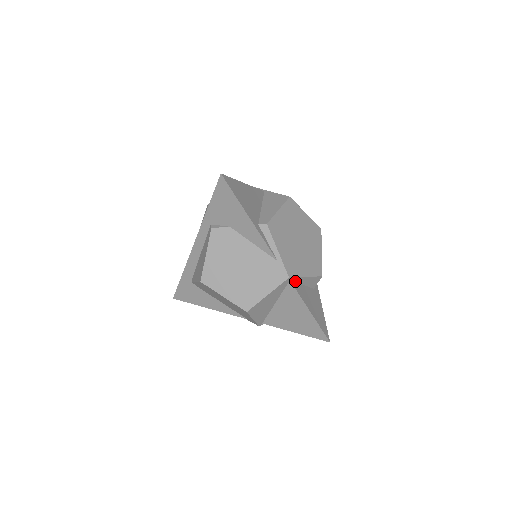
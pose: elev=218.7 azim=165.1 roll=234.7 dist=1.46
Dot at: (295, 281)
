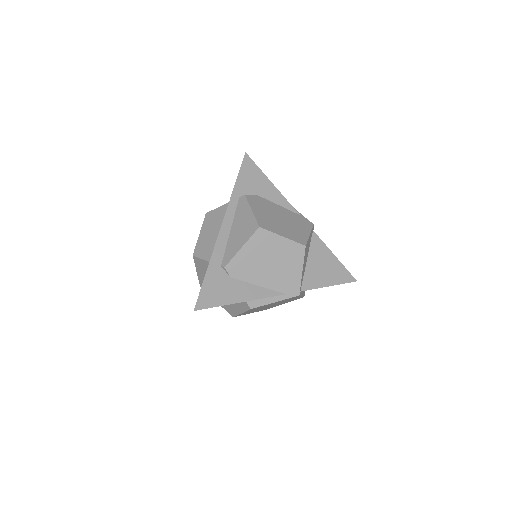
Dot at: occluded
